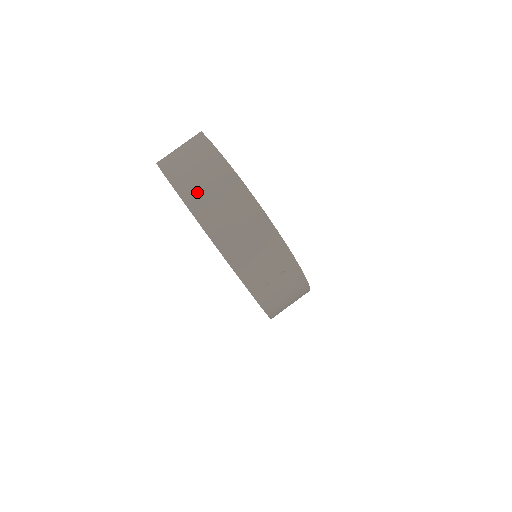
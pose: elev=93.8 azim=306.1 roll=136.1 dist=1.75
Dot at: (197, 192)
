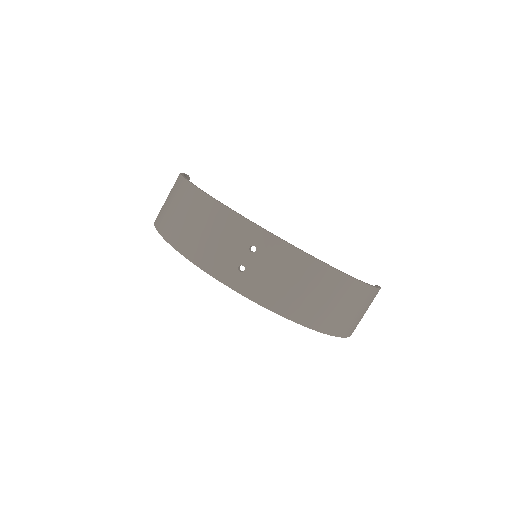
Dot at: (163, 213)
